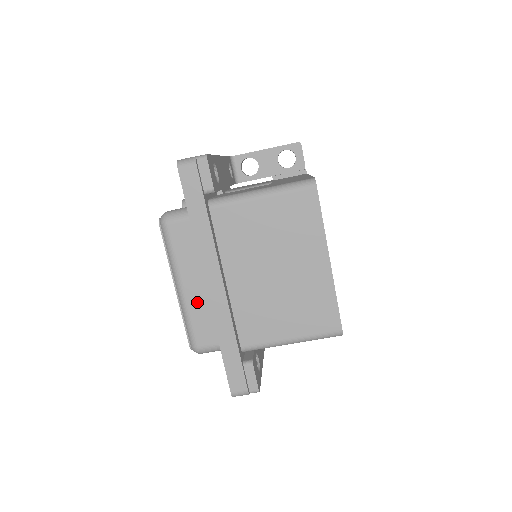
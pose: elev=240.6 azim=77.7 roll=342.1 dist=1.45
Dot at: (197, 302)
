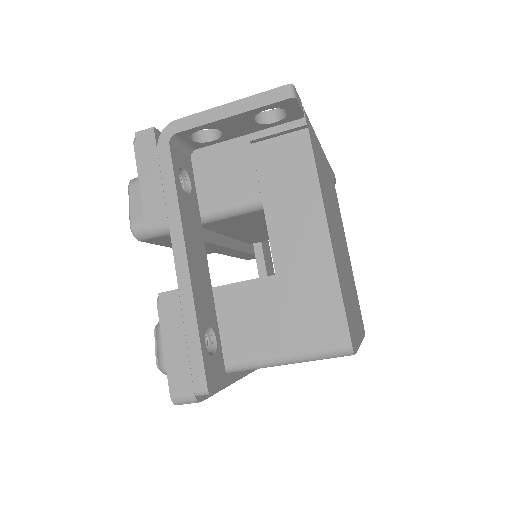
Dot at: occluded
